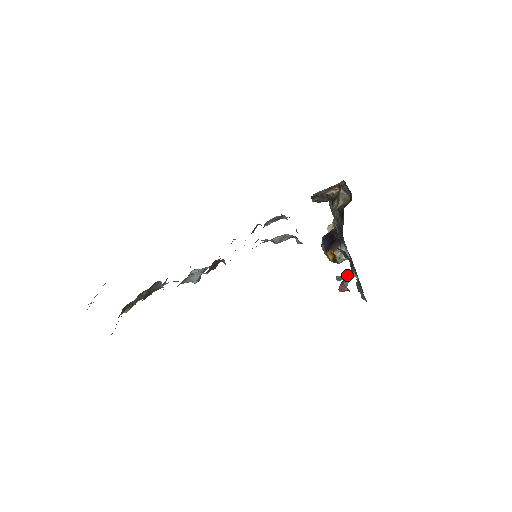
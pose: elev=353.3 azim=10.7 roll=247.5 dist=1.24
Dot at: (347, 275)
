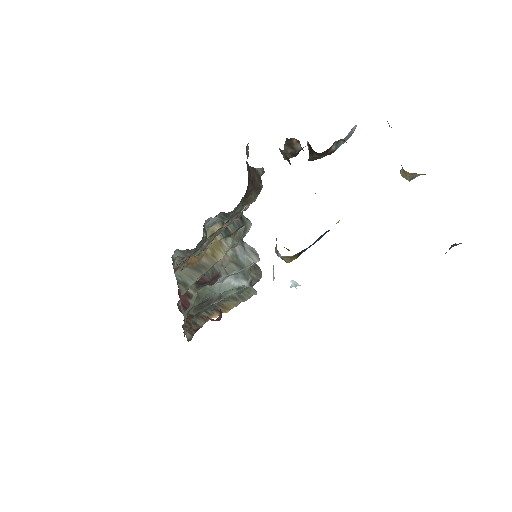
Dot at: occluded
